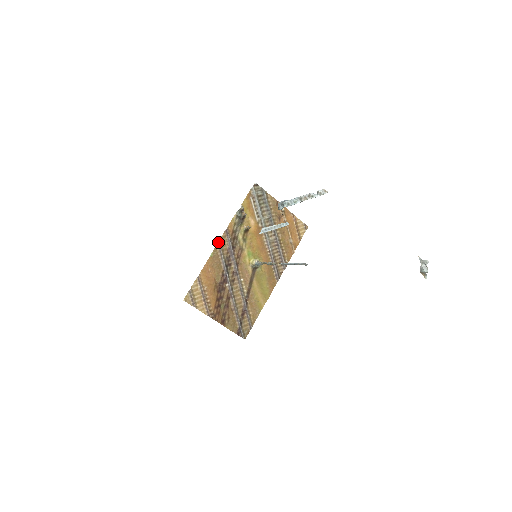
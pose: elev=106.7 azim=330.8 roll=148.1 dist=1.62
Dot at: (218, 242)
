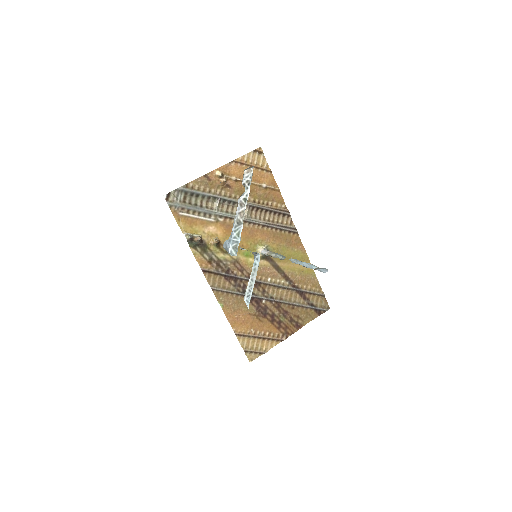
Dot at: occluded
